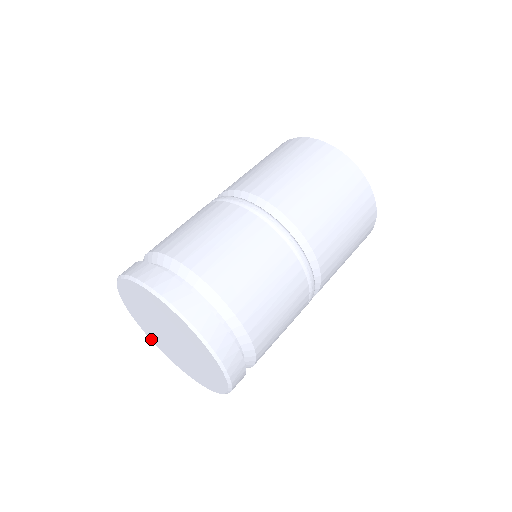
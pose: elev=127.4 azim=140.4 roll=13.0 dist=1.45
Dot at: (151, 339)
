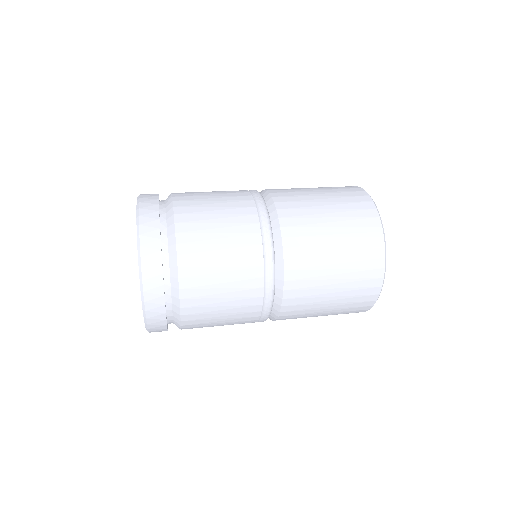
Dot at: occluded
